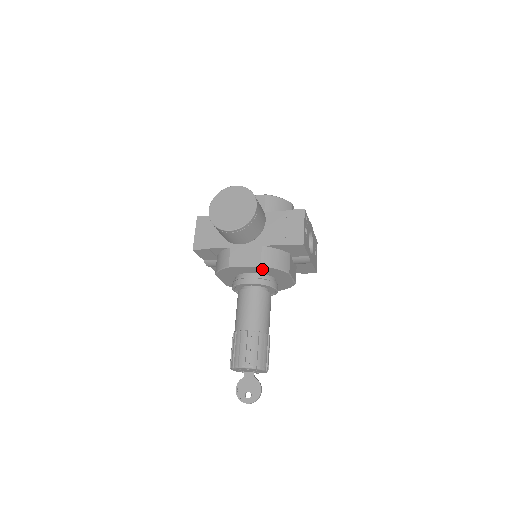
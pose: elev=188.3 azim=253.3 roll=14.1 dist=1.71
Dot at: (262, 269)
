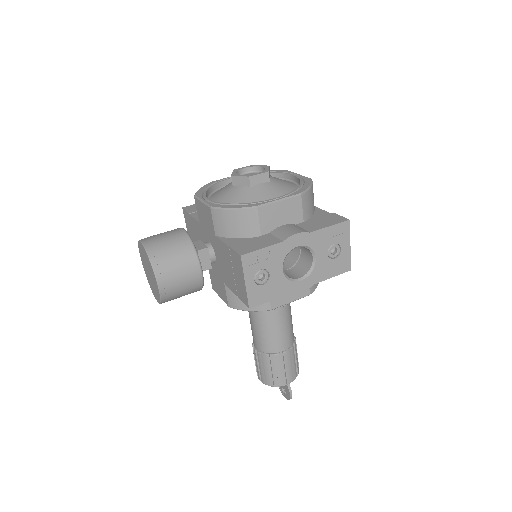
Dot at: occluded
